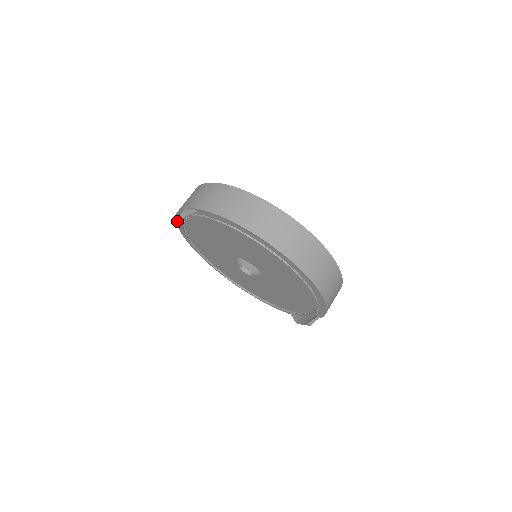
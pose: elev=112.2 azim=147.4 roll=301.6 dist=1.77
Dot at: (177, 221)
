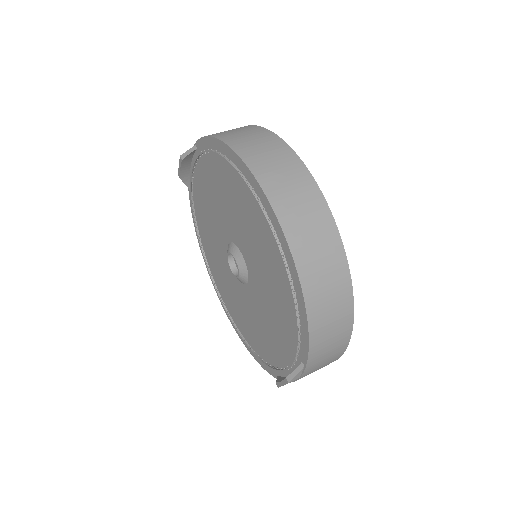
Dot at: (190, 196)
